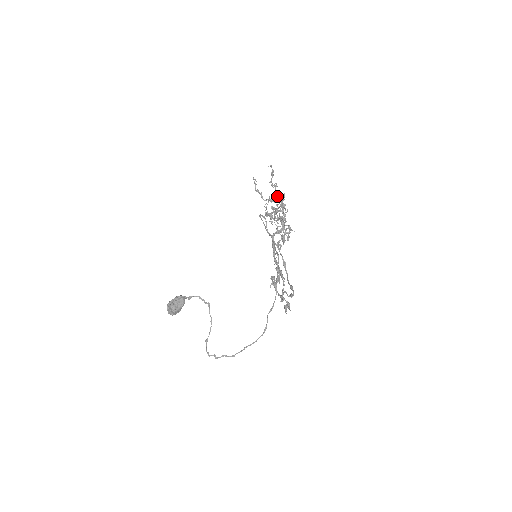
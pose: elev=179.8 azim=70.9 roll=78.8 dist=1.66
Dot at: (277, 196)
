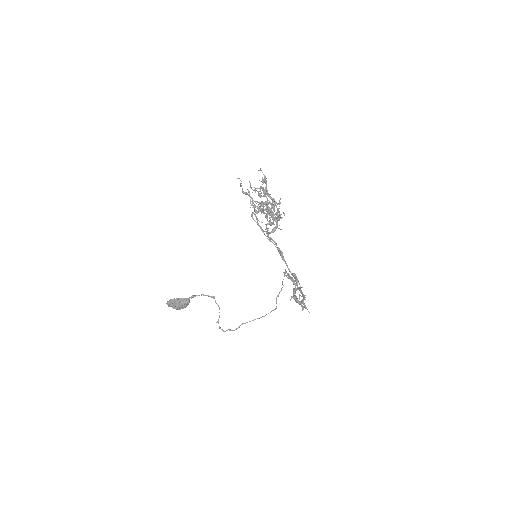
Dot at: occluded
